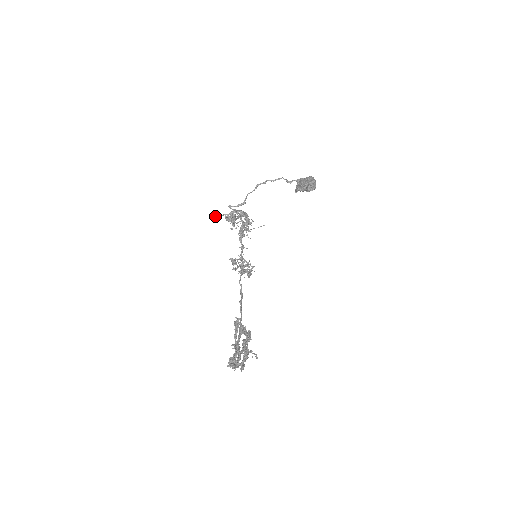
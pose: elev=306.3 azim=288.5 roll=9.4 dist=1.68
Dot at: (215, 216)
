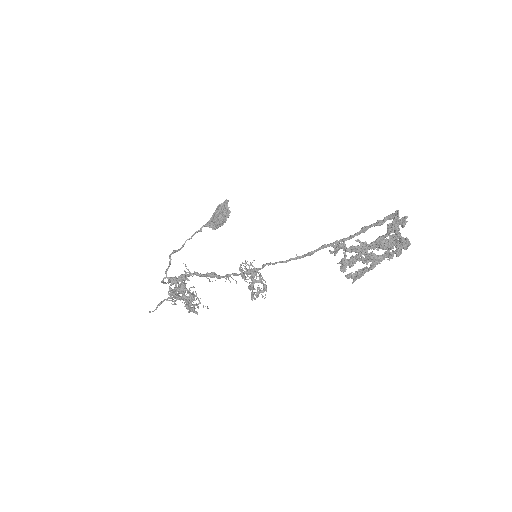
Dot at: (150, 312)
